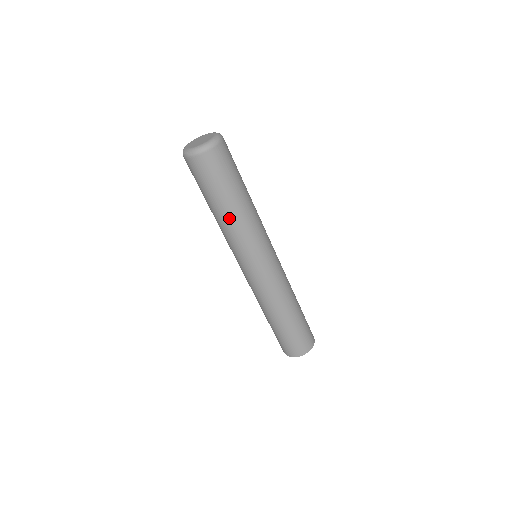
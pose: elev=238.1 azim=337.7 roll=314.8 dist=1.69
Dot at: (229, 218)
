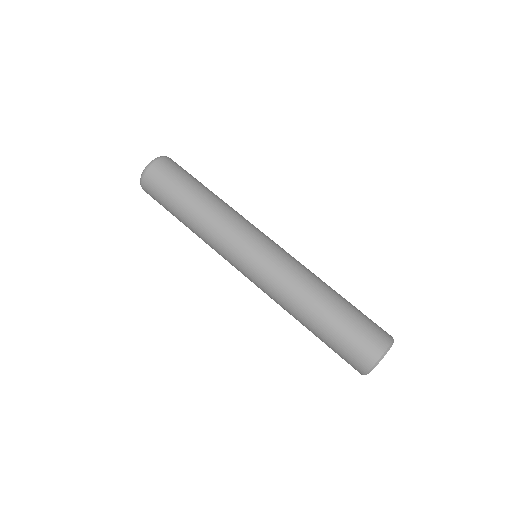
Dot at: (201, 210)
